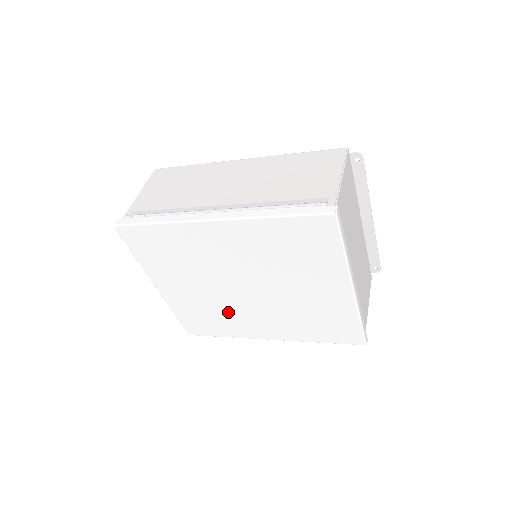
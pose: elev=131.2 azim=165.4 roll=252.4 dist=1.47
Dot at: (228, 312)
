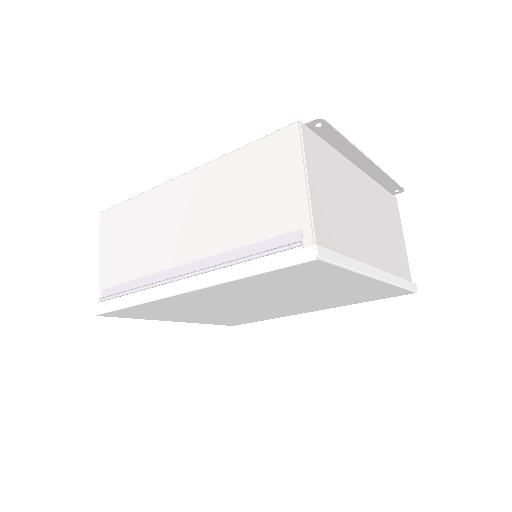
Dot at: (257, 313)
